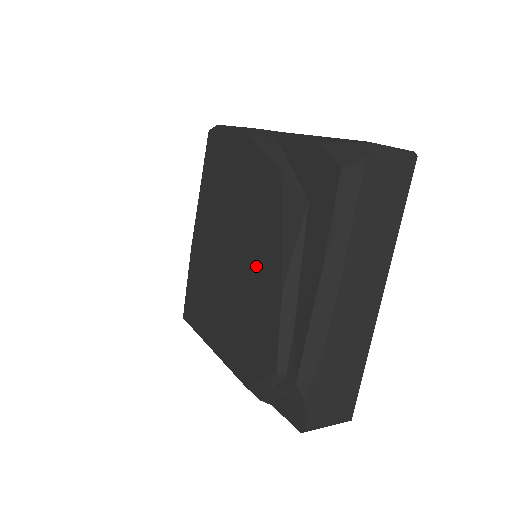
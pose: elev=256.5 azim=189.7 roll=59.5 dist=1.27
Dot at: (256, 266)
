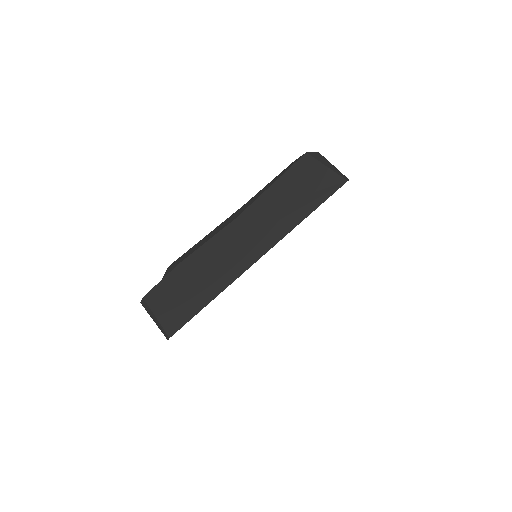
Dot at: occluded
